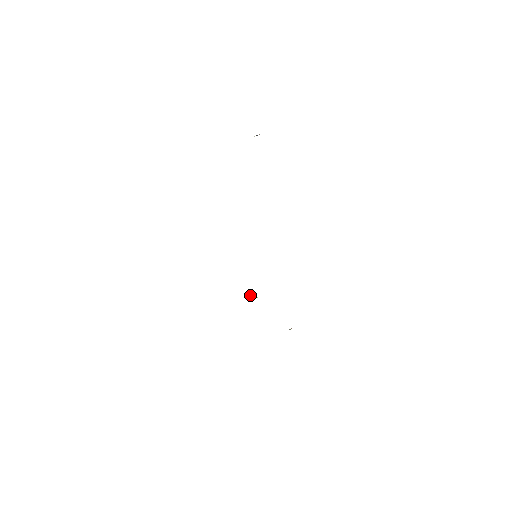
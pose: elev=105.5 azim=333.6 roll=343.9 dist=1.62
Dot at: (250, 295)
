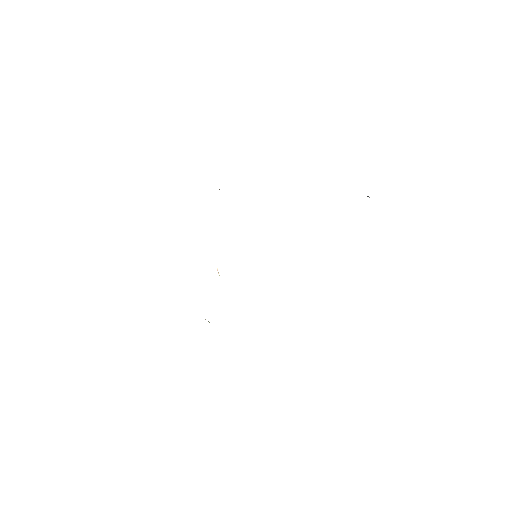
Dot at: occluded
